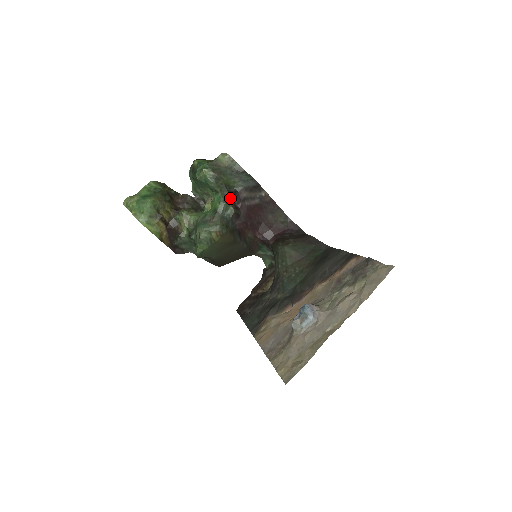
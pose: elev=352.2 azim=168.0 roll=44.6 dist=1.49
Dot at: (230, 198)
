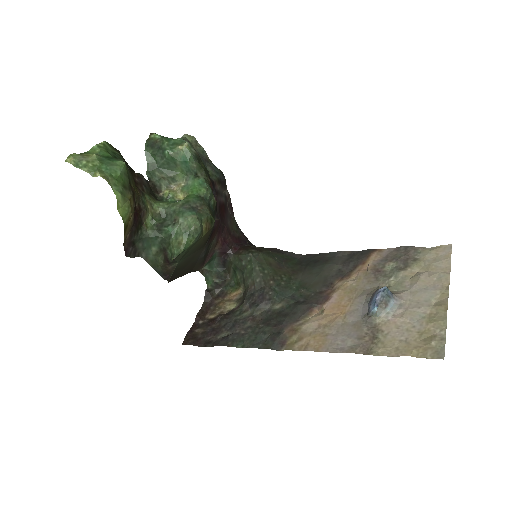
Dot at: (211, 186)
